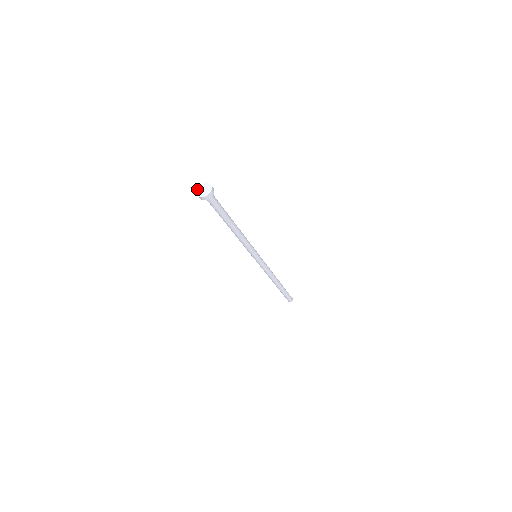
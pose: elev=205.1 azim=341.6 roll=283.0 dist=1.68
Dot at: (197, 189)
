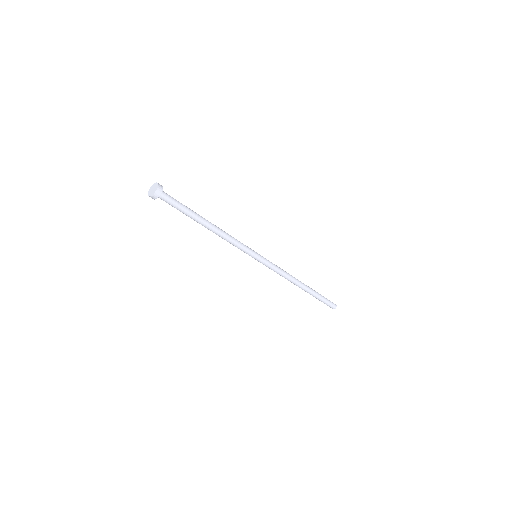
Dot at: (148, 195)
